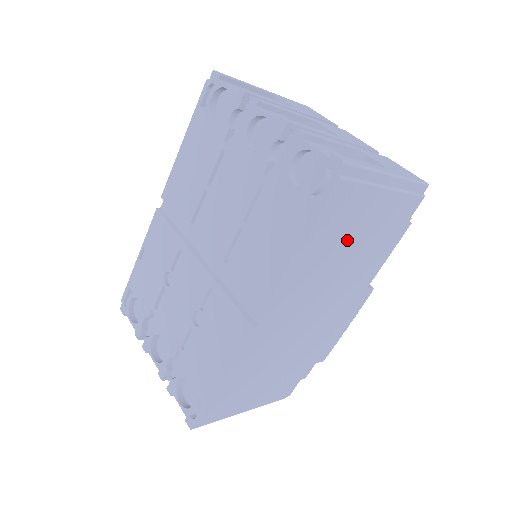
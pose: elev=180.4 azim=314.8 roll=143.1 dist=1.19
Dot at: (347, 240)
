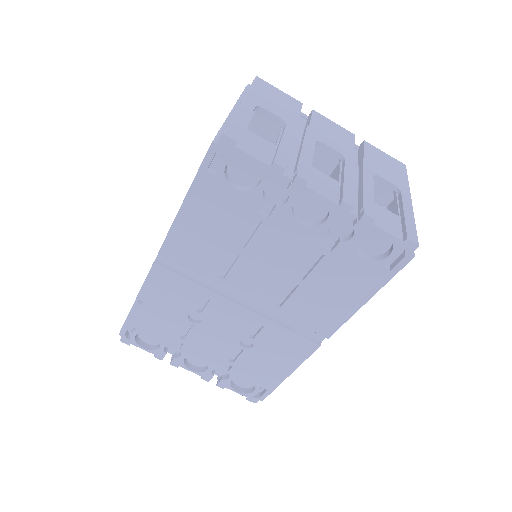
Dot at: occluded
